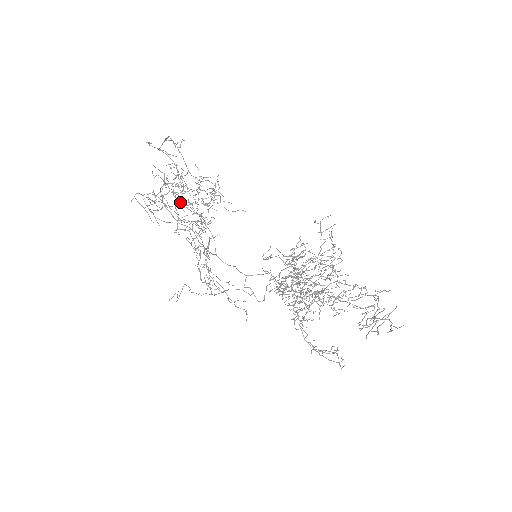
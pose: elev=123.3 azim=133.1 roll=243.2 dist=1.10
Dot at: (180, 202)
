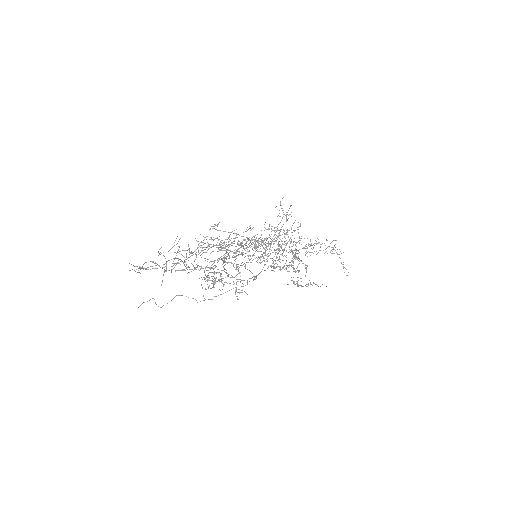
Dot at: (190, 252)
